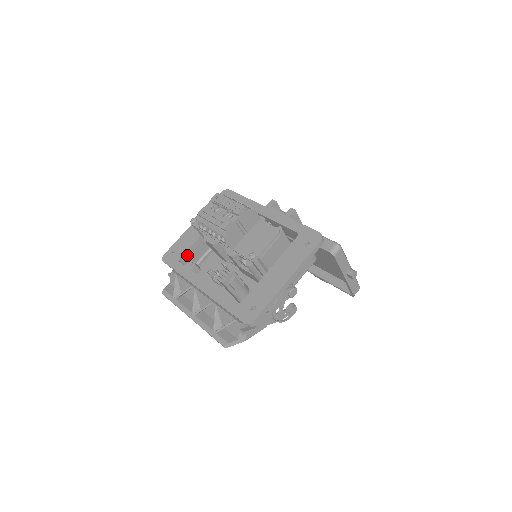
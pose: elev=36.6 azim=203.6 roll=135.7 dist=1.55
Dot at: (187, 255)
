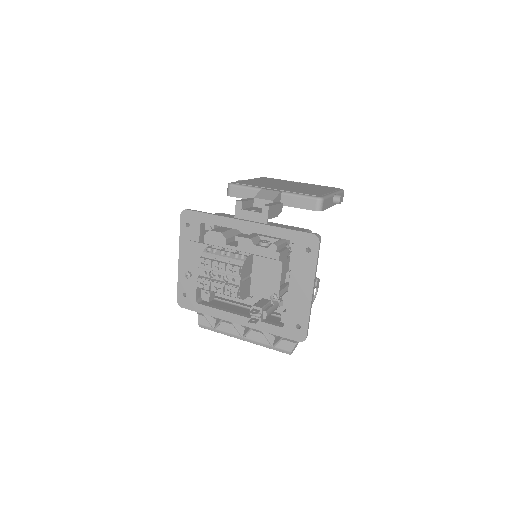
Dot at: (197, 291)
